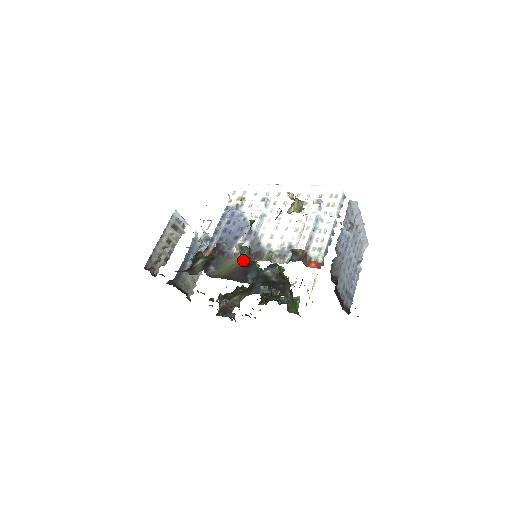
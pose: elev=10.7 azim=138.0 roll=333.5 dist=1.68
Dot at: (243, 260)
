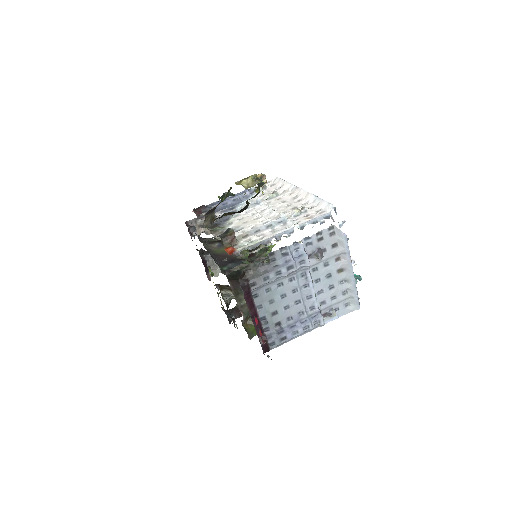
Dot at: (243, 252)
